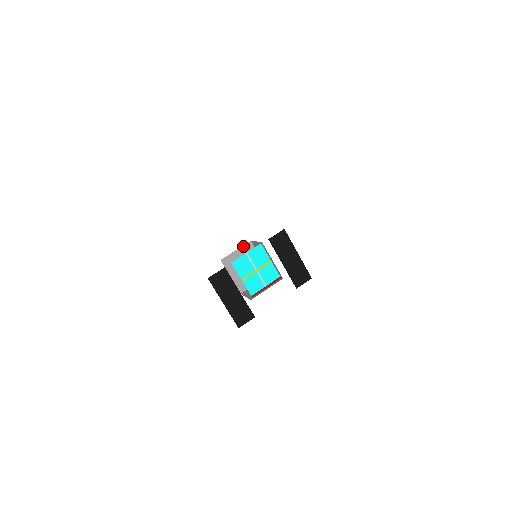
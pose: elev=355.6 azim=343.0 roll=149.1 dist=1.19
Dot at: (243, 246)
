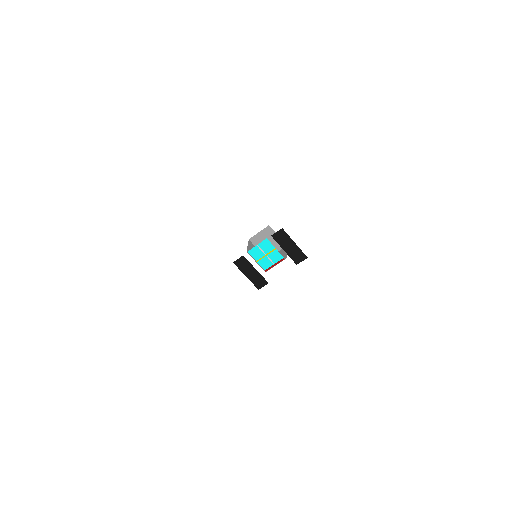
Dot at: (264, 229)
